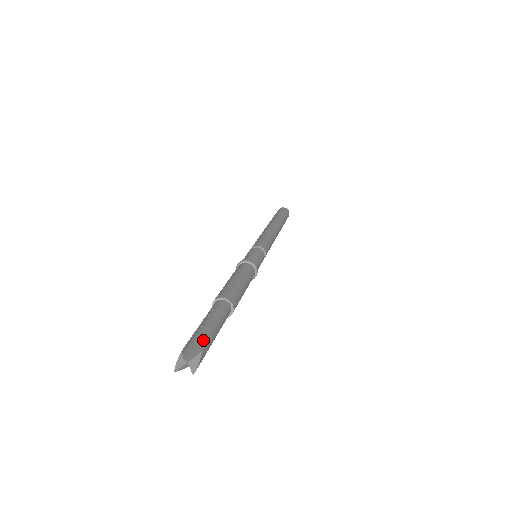
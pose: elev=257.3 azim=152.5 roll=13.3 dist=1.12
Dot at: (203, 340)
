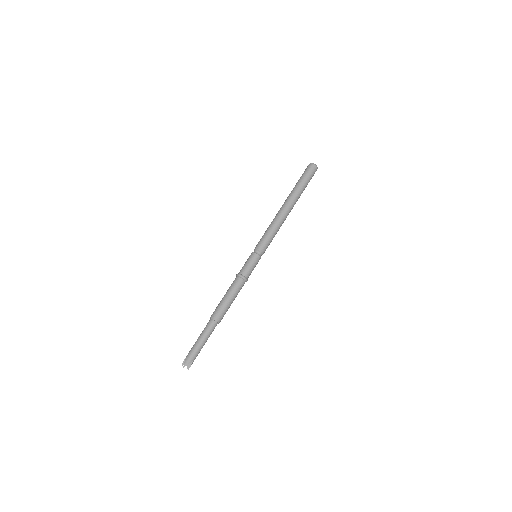
Dot at: (195, 355)
